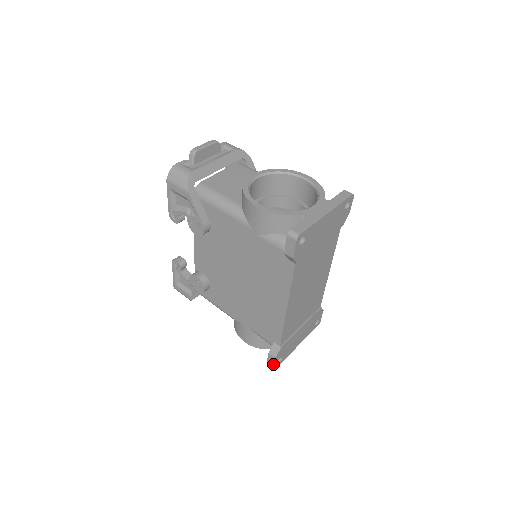
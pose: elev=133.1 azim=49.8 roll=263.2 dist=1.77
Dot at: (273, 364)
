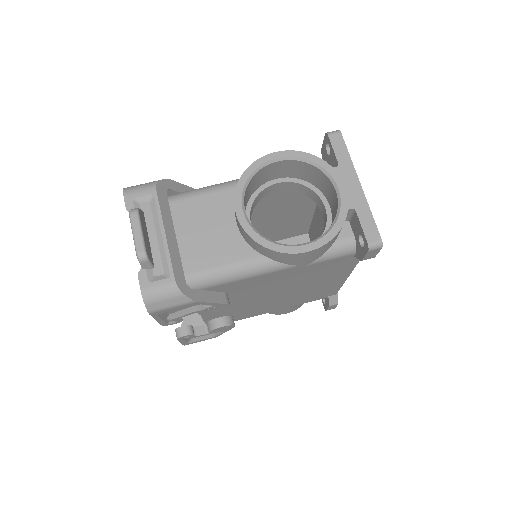
Dot at: (335, 307)
